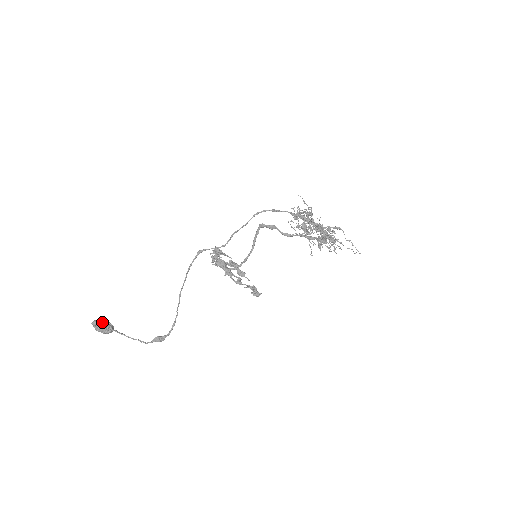
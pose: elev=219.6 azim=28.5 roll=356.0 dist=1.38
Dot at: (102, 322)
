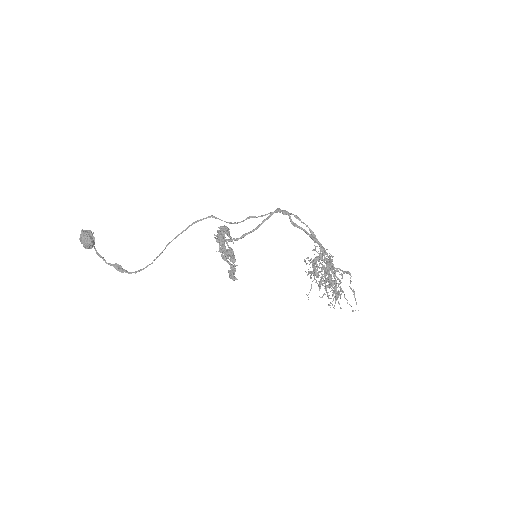
Dot at: (90, 233)
